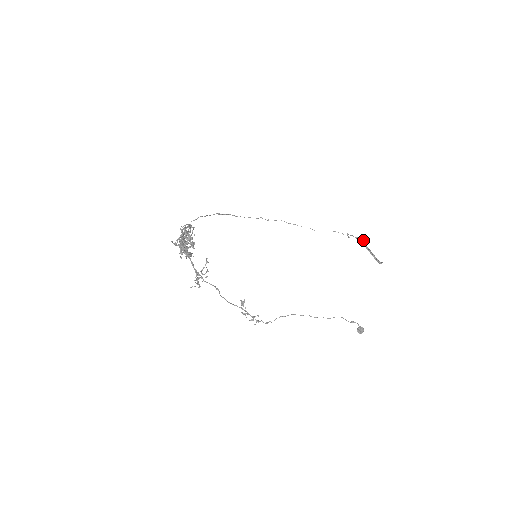
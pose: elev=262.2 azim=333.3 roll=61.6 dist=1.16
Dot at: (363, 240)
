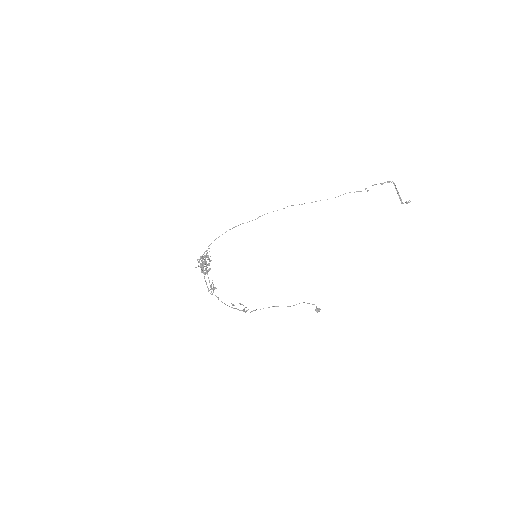
Dot at: (392, 181)
